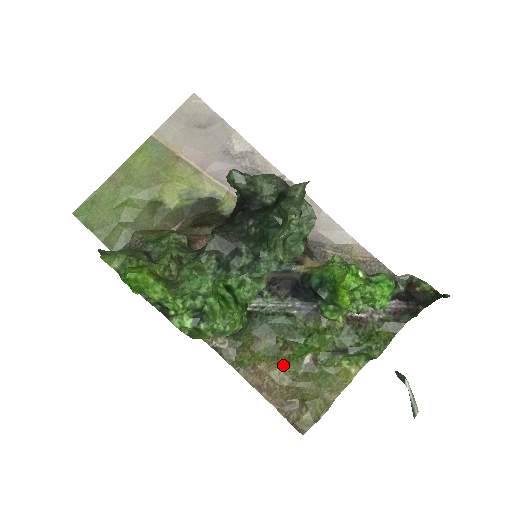
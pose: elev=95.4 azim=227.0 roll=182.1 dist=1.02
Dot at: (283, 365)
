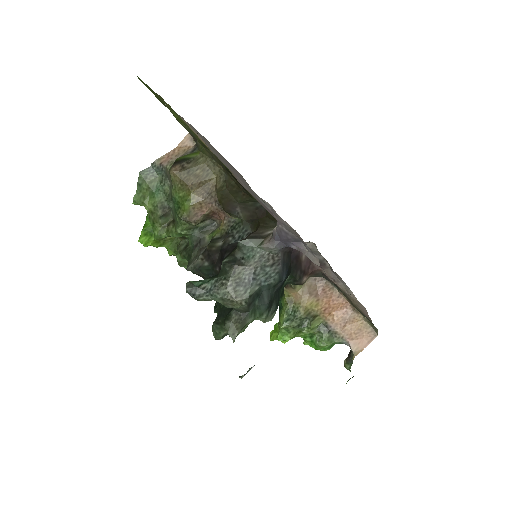
Dot at: occluded
